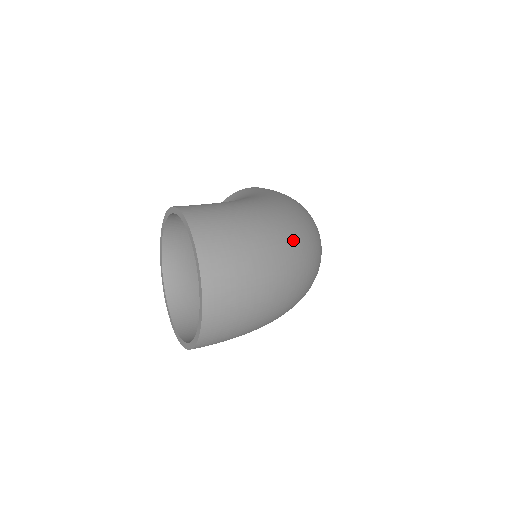
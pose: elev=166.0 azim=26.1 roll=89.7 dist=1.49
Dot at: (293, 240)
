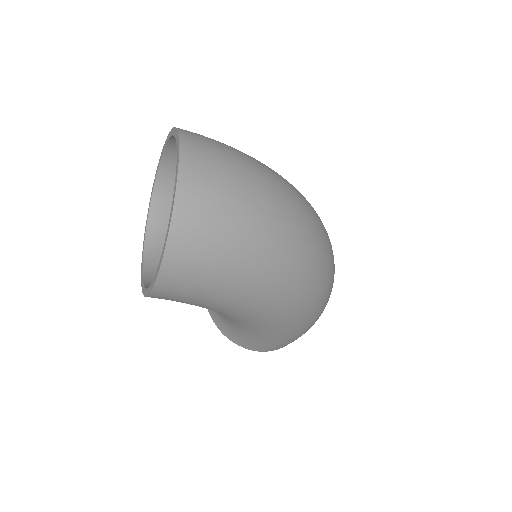
Dot at: (293, 187)
